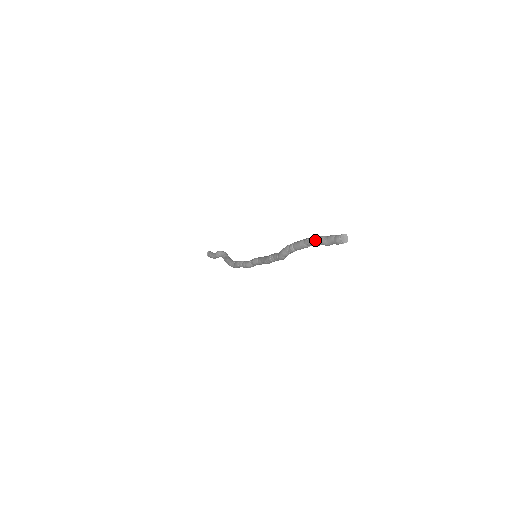
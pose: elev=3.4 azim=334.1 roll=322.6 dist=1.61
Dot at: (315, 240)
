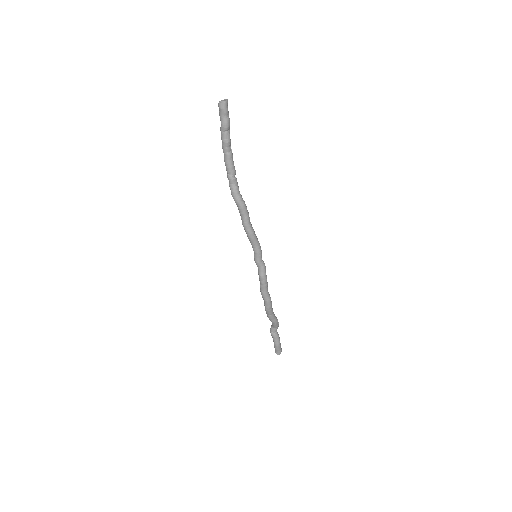
Dot at: (221, 137)
